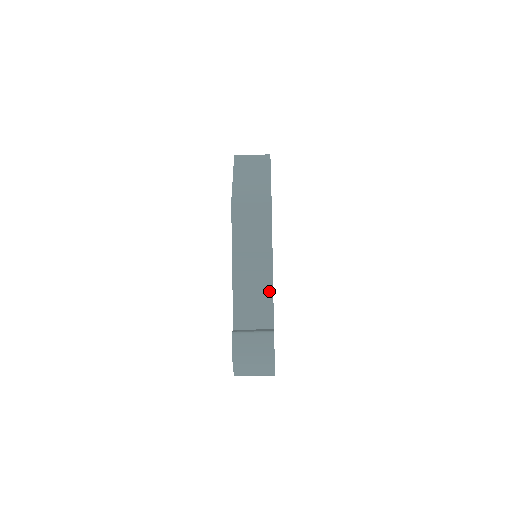
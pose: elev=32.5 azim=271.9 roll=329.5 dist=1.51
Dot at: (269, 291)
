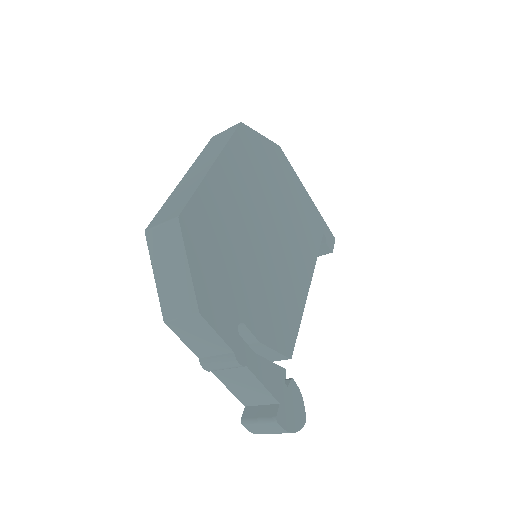
Dot at: (255, 380)
